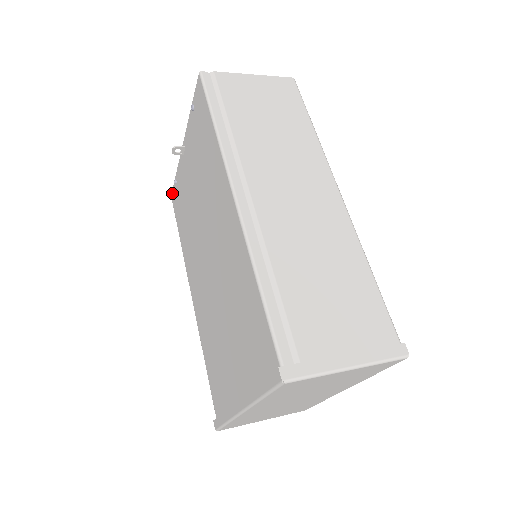
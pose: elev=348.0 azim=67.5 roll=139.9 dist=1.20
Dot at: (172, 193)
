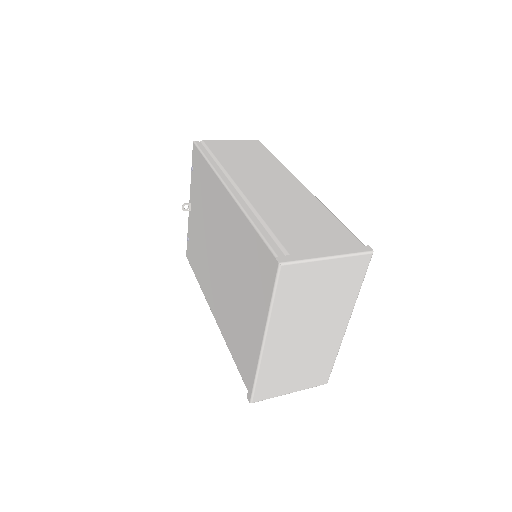
Dot at: (186, 252)
